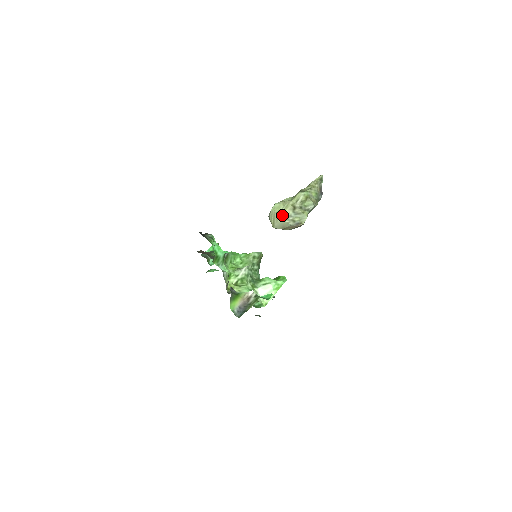
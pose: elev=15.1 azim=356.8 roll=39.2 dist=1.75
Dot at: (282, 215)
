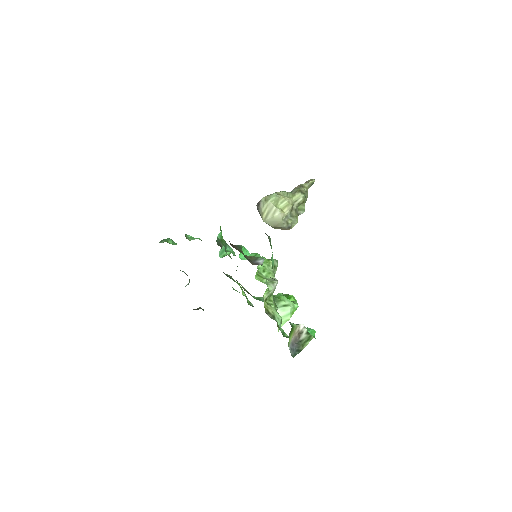
Dot at: (282, 213)
